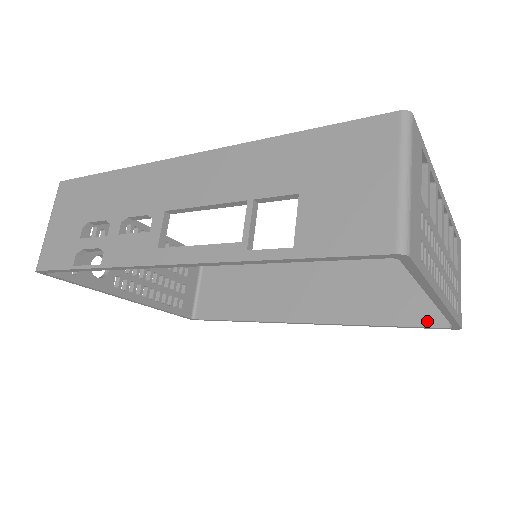
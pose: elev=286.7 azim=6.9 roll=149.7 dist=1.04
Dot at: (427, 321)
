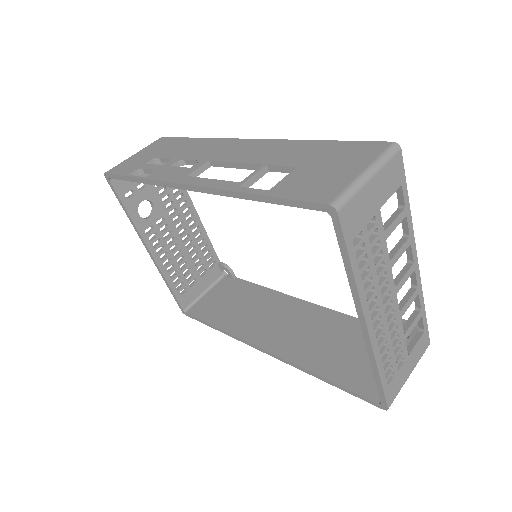
Dot at: (363, 390)
